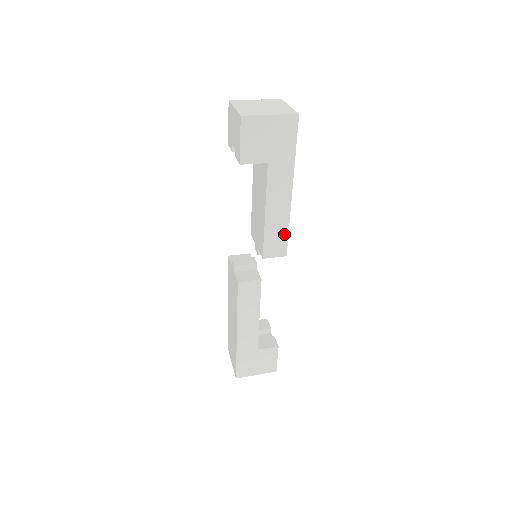
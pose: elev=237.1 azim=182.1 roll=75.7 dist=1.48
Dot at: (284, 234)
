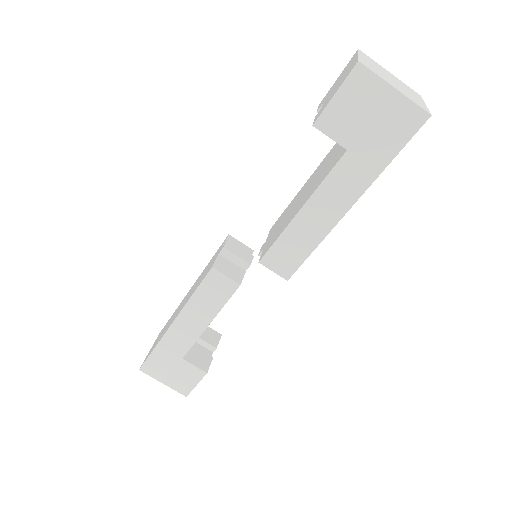
Dot at: (303, 253)
